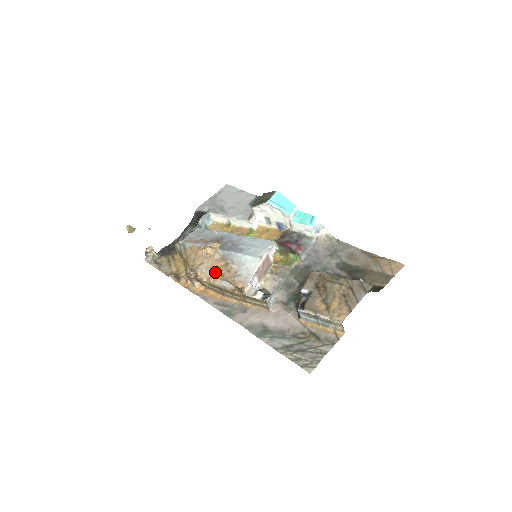
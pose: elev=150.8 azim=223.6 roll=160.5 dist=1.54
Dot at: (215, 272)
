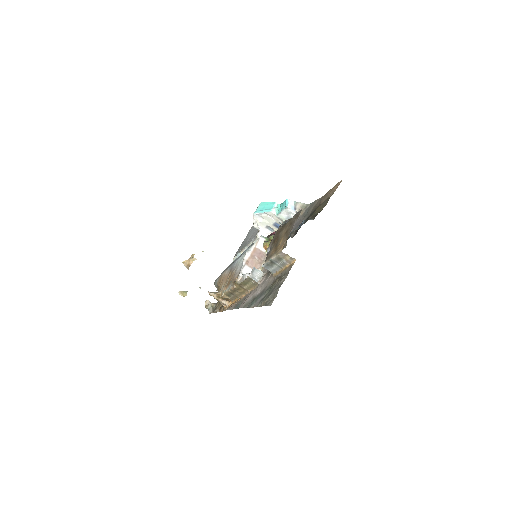
Dot at: (226, 284)
